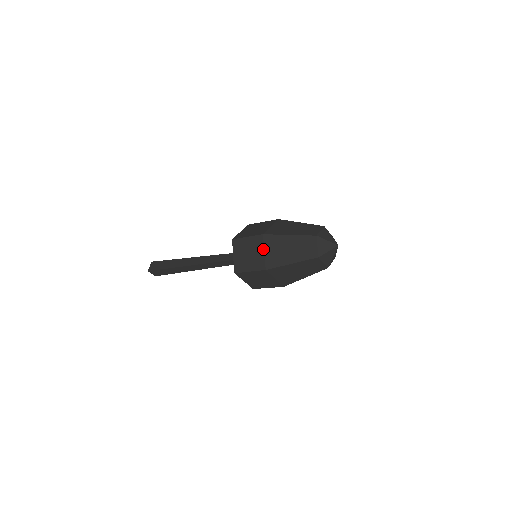
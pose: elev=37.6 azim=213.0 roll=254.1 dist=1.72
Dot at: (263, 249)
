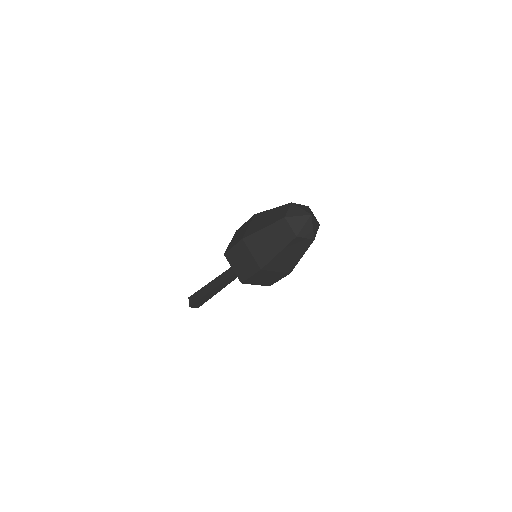
Dot at: (249, 252)
